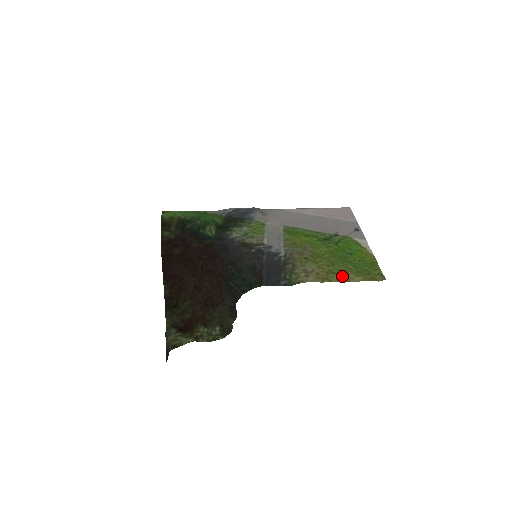
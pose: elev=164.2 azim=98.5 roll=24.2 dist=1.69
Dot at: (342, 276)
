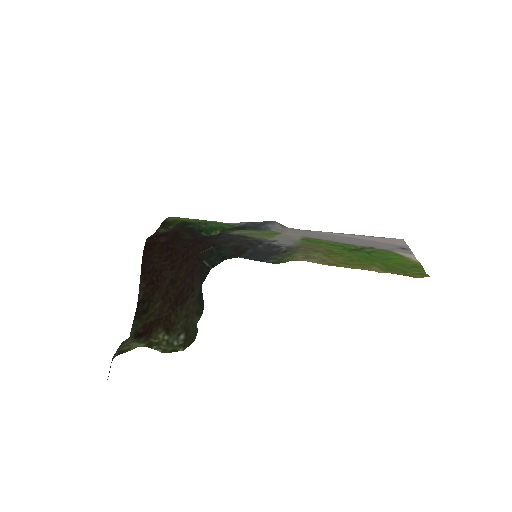
Dot at: (360, 266)
